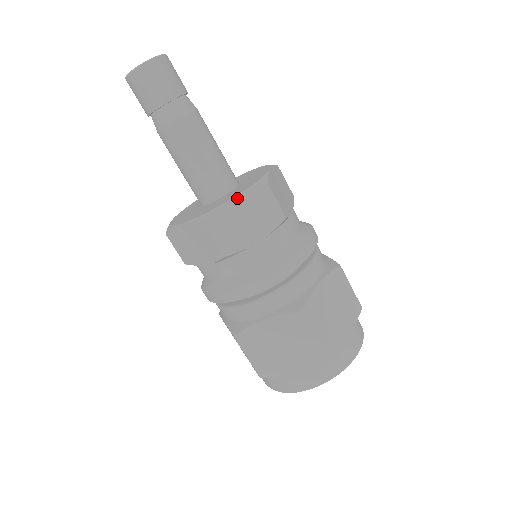
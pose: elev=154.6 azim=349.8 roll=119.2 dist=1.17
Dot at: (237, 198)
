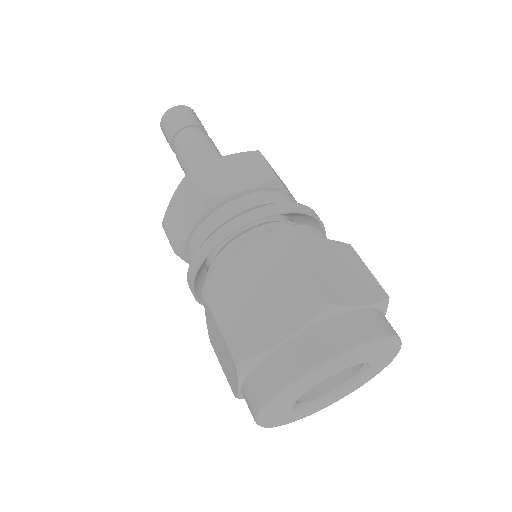
Dot at: (175, 194)
